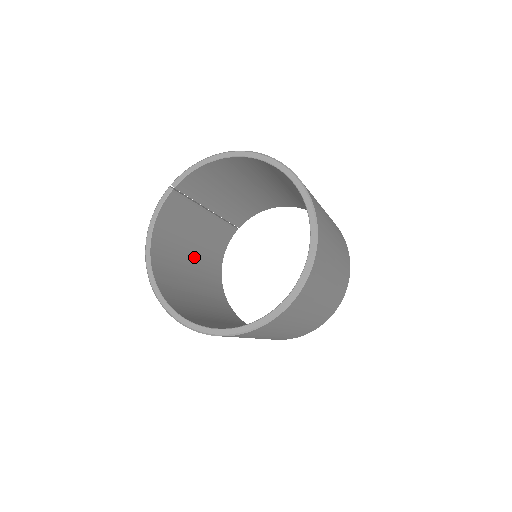
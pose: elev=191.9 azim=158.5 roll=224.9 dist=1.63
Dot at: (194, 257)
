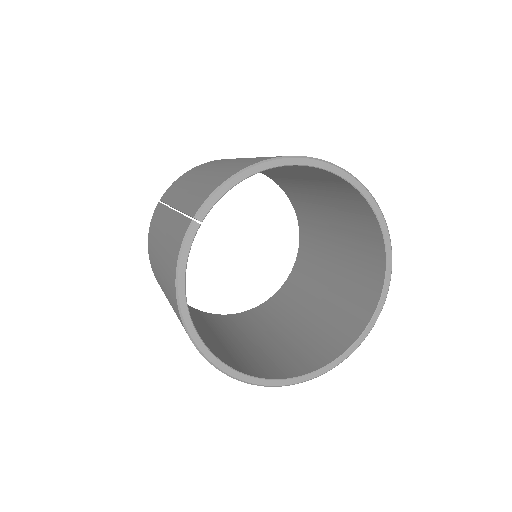
Dot at: occluded
